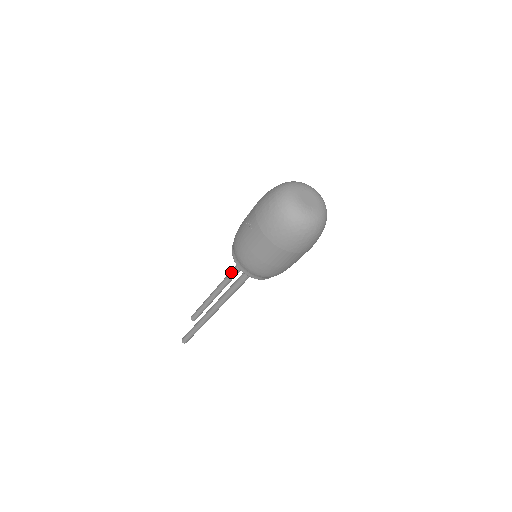
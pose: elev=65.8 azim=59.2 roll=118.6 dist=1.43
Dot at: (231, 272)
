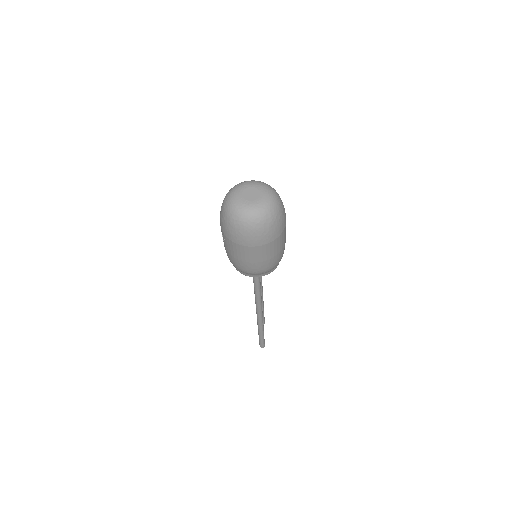
Dot at: occluded
